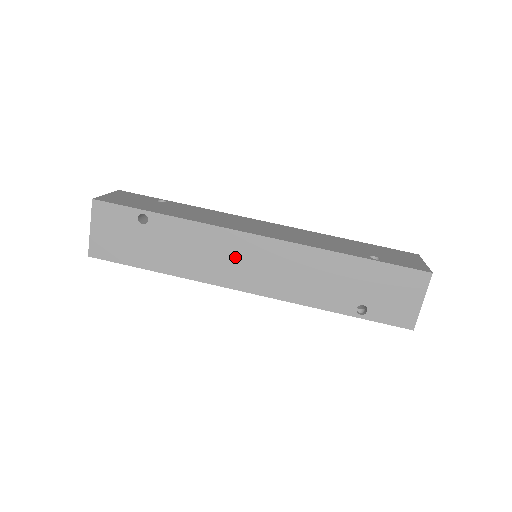
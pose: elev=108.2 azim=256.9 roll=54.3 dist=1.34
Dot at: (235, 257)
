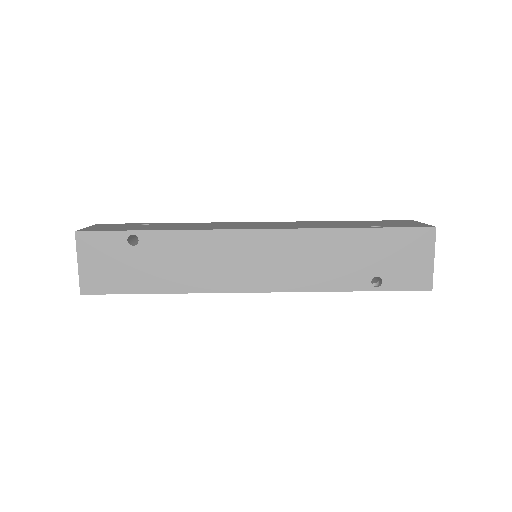
Dot at: (237, 258)
